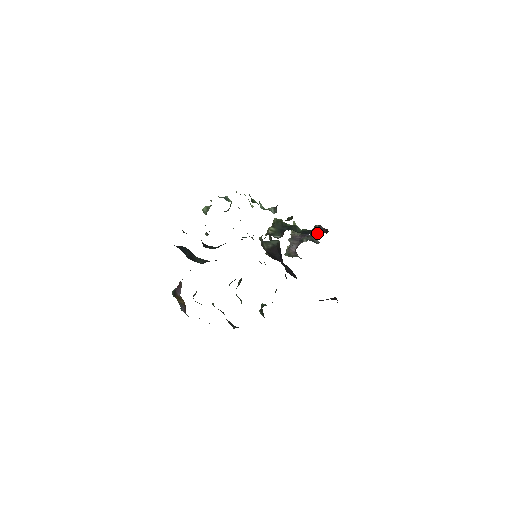
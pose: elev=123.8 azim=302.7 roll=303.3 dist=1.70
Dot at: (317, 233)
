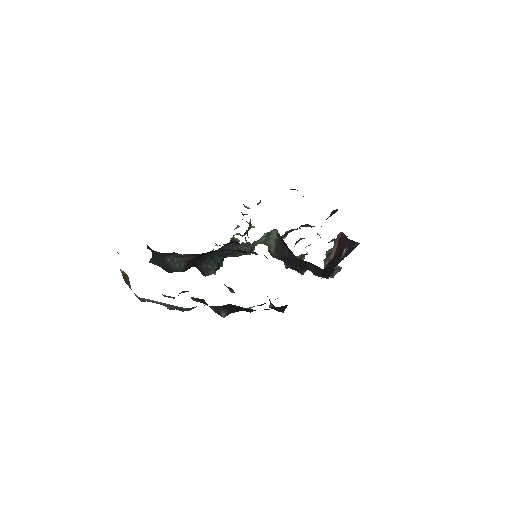
Dot at: (329, 216)
